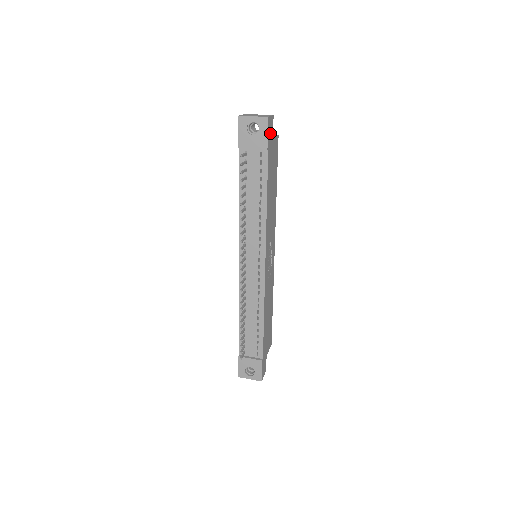
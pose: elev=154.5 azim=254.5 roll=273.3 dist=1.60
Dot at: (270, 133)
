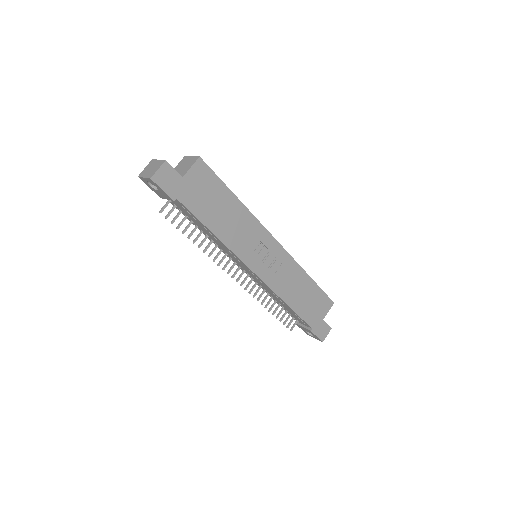
Dot at: (170, 182)
